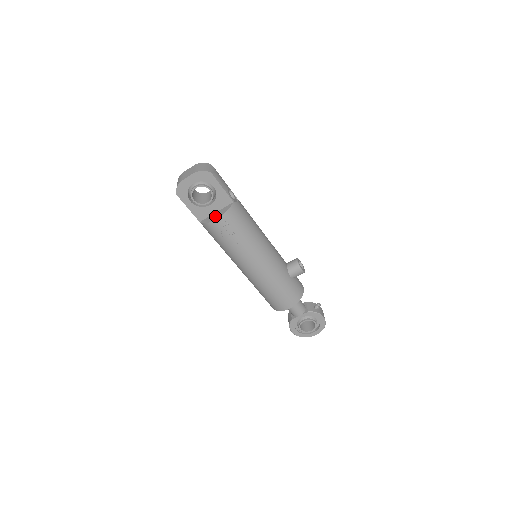
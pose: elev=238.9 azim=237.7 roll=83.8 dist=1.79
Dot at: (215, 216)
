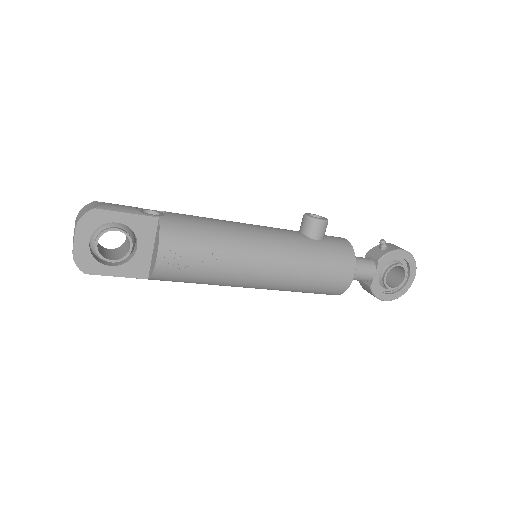
Dot at: (154, 254)
